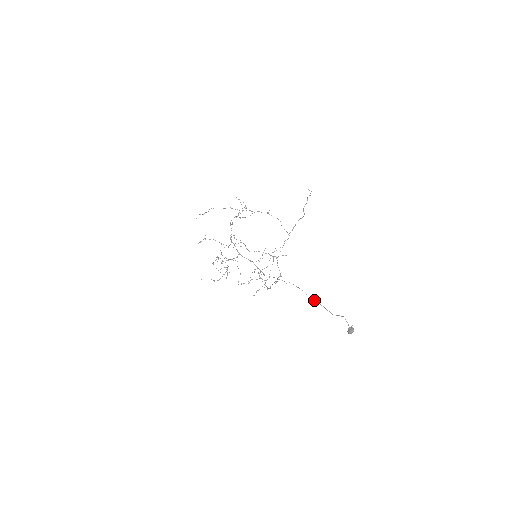
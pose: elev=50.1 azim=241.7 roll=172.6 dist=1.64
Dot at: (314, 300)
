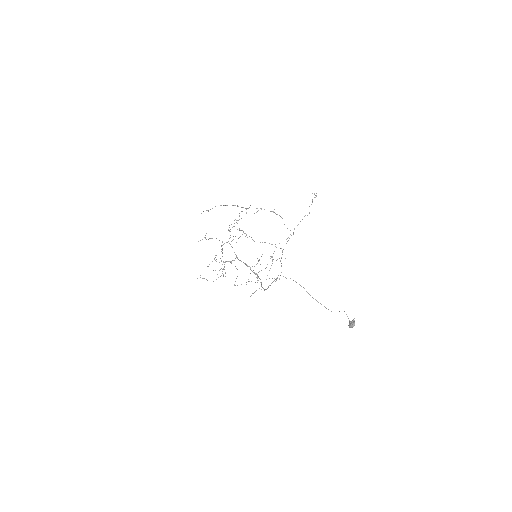
Dot at: occluded
